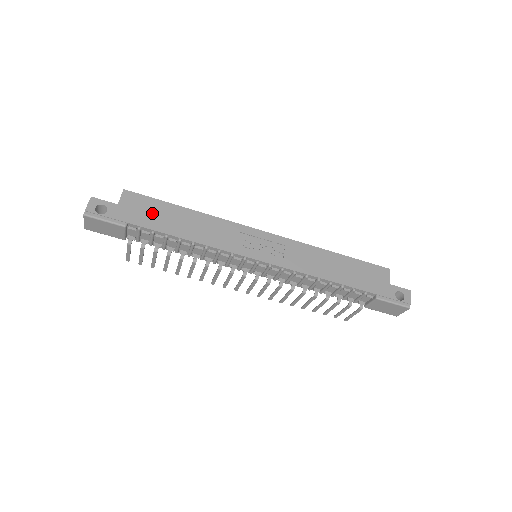
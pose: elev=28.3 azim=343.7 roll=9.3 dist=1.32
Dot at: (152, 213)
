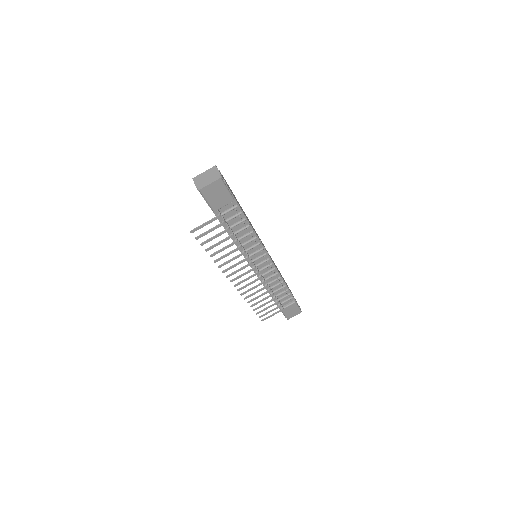
Dot at: (235, 198)
